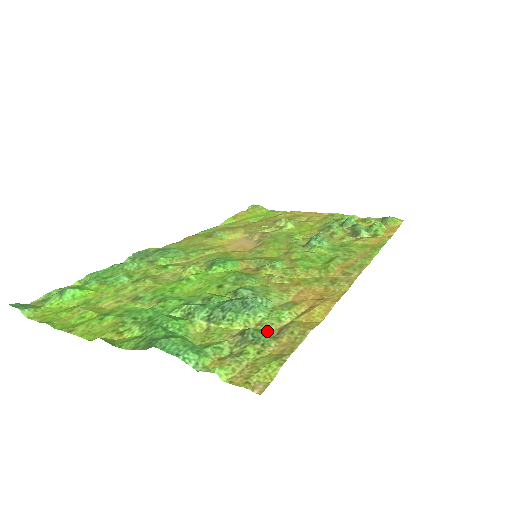
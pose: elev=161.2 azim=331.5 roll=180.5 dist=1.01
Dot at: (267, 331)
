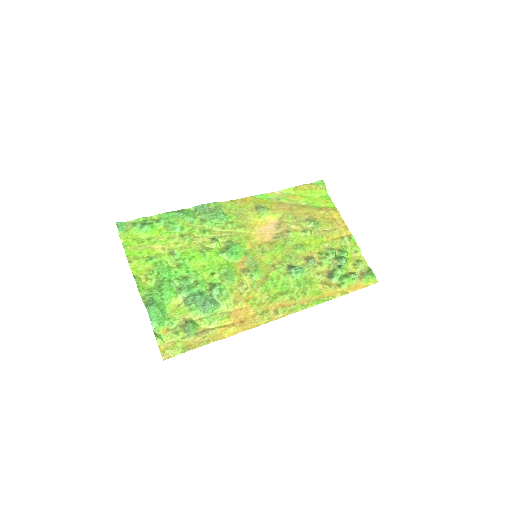
Dot at: (198, 328)
